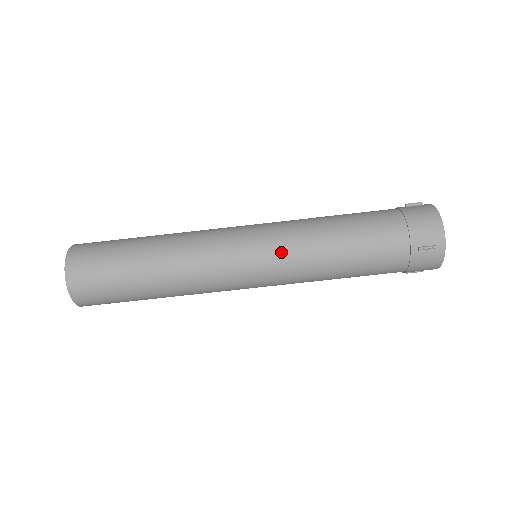
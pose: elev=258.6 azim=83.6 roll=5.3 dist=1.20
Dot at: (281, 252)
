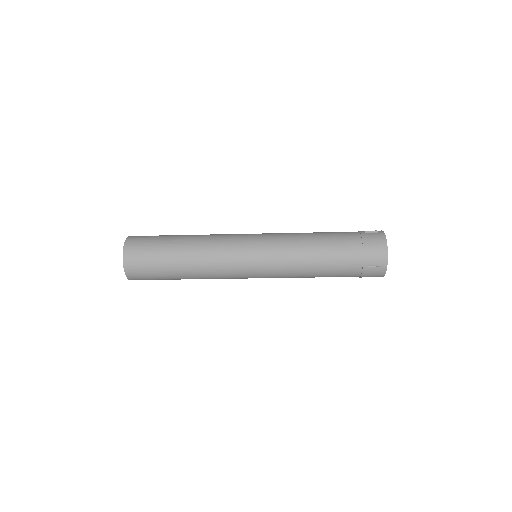
Dot at: occluded
